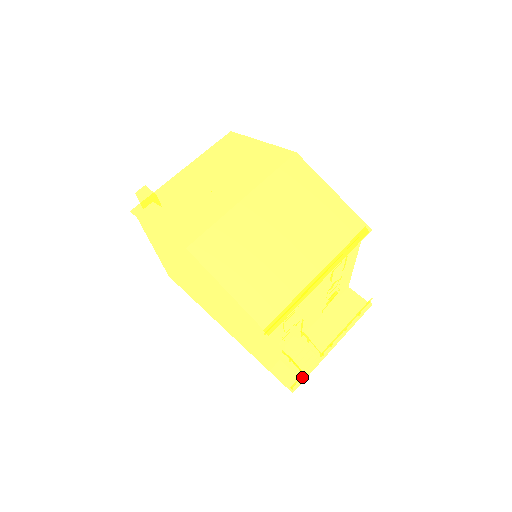
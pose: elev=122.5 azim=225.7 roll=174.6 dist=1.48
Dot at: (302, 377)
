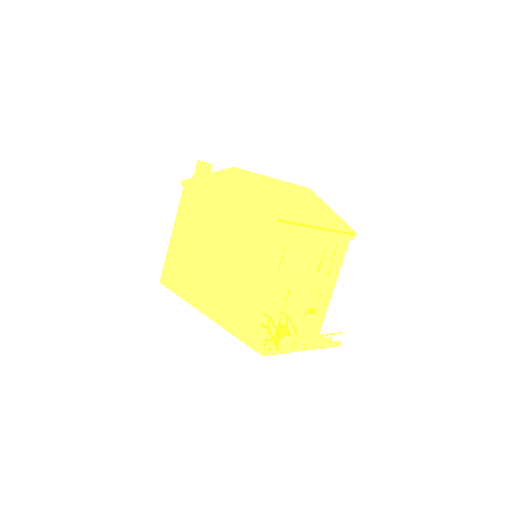
Dot at: (275, 346)
